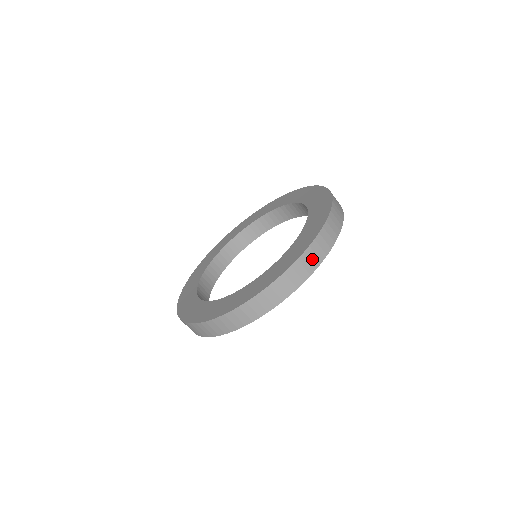
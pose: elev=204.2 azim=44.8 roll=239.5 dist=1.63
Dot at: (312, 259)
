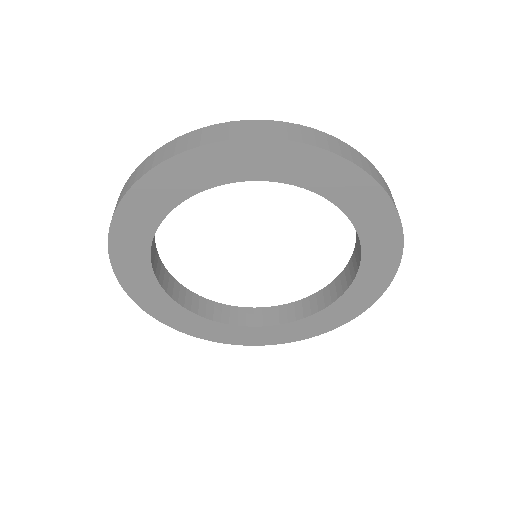
Dot at: occluded
